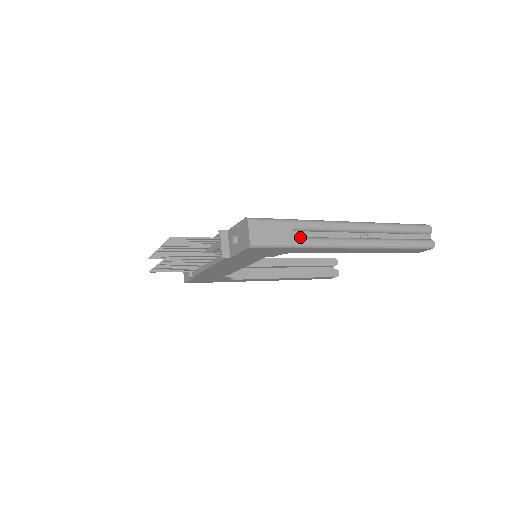
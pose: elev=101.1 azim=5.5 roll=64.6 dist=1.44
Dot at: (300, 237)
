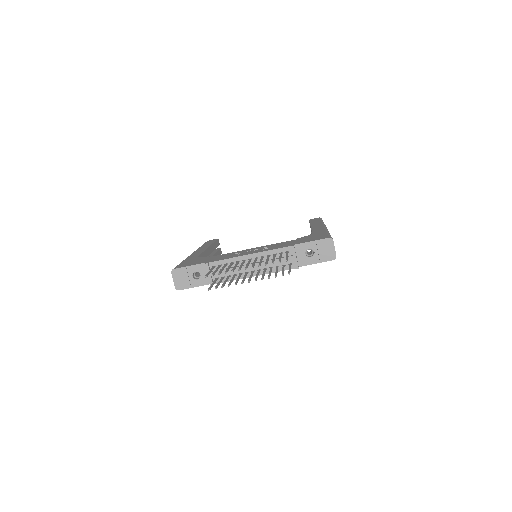
Dot at: occluded
